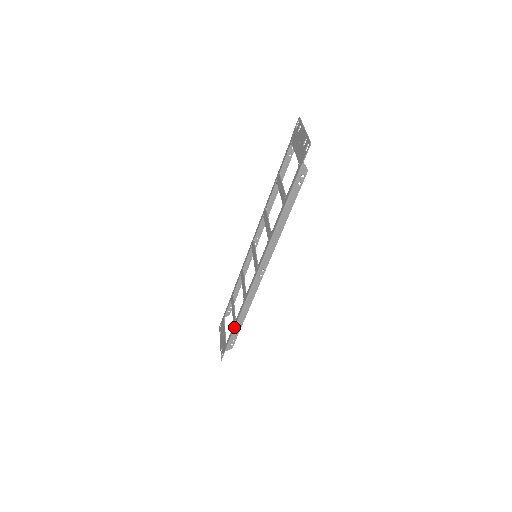
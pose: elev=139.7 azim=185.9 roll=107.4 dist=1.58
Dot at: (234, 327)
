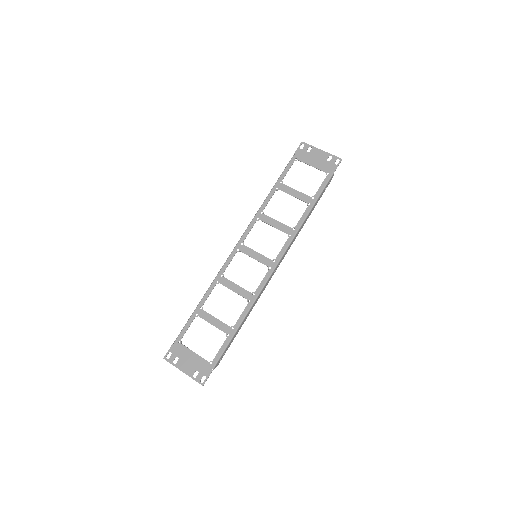
Dot at: (233, 335)
